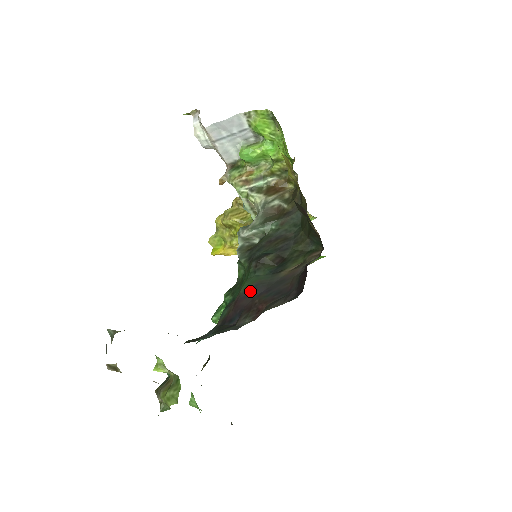
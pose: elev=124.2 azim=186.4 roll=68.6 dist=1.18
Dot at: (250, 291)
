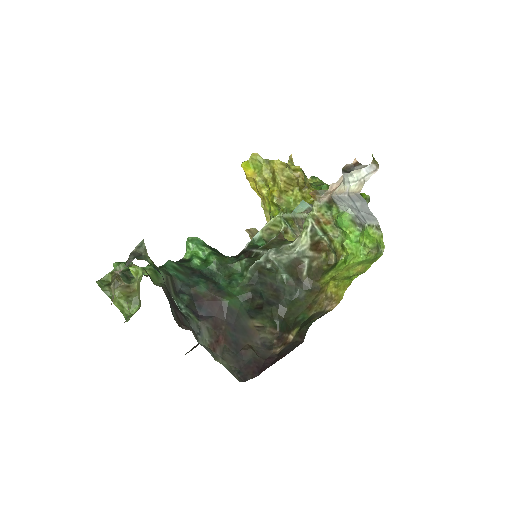
Dot at: (228, 312)
